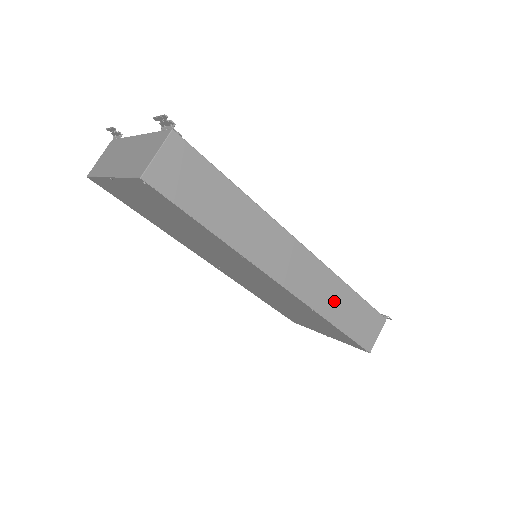
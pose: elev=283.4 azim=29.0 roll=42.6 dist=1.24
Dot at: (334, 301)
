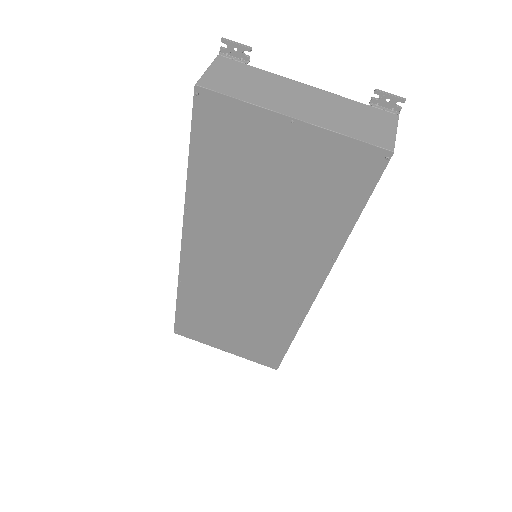
Dot at: occluded
